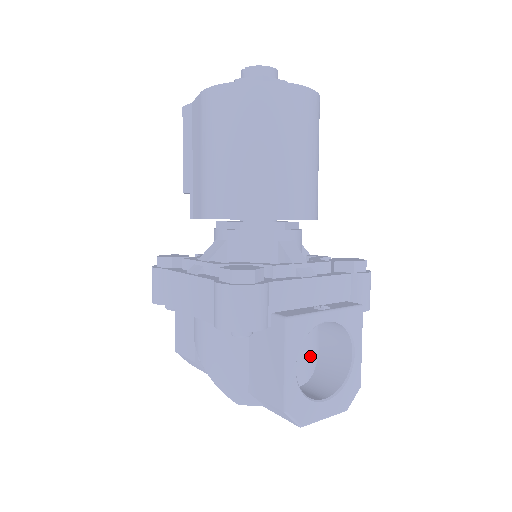
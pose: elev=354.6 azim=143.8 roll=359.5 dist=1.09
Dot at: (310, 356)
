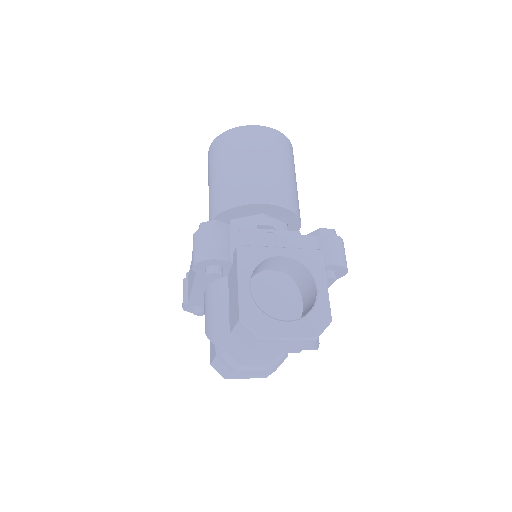
Dot at: (289, 307)
